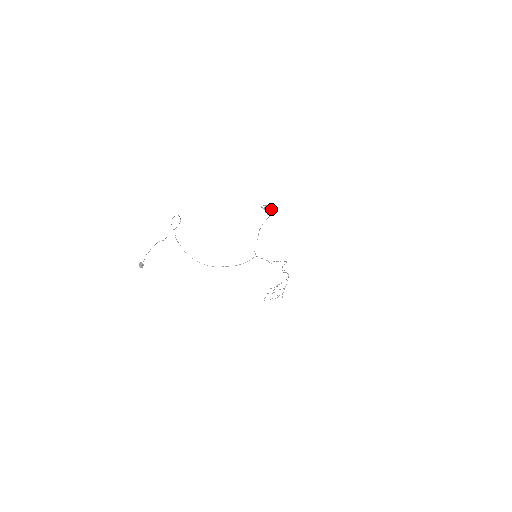
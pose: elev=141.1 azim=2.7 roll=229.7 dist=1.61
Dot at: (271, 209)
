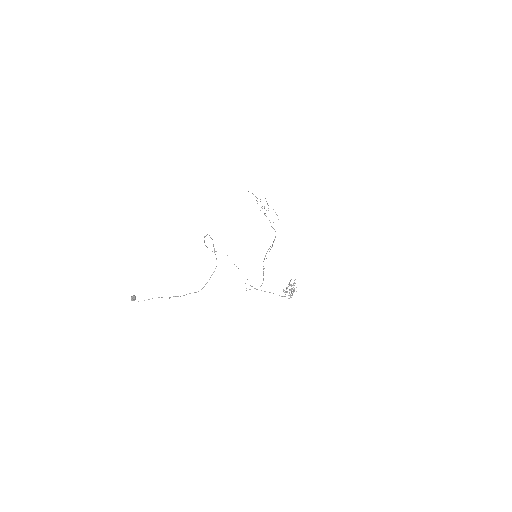
Dot at: (292, 289)
